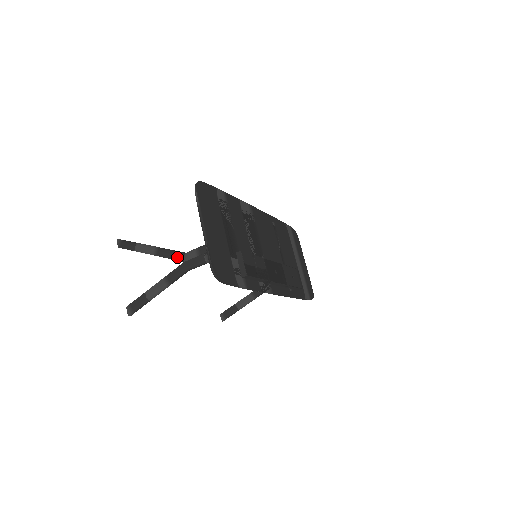
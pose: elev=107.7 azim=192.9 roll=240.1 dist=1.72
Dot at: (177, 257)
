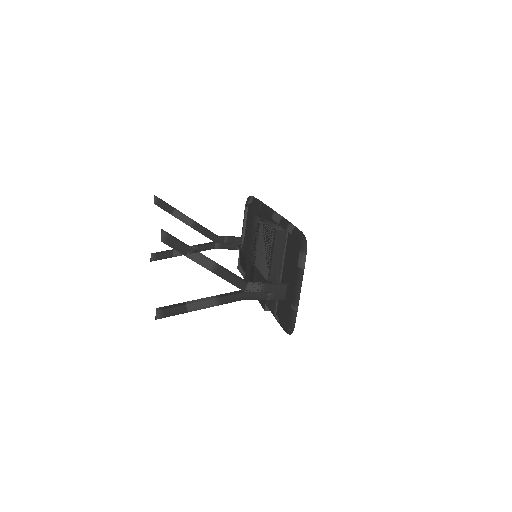
Dot at: (239, 285)
